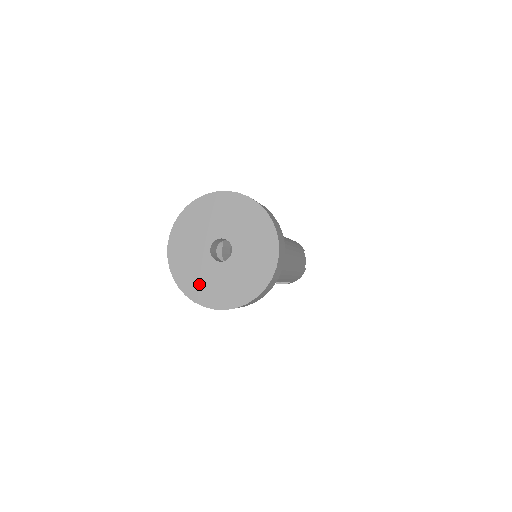
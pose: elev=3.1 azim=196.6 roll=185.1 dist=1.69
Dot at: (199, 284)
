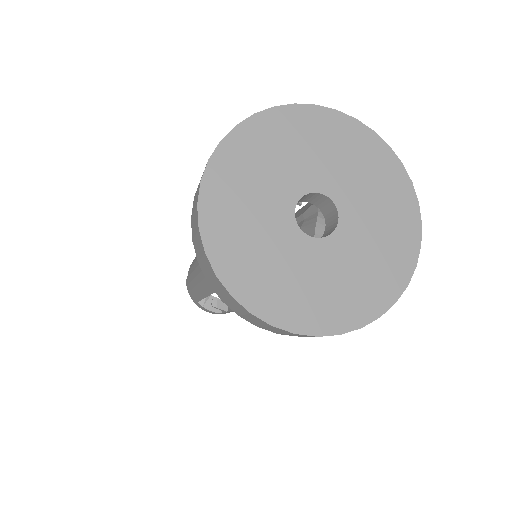
Dot at: (245, 248)
